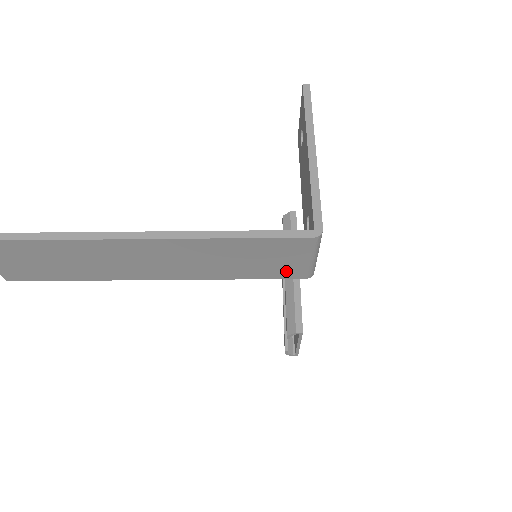
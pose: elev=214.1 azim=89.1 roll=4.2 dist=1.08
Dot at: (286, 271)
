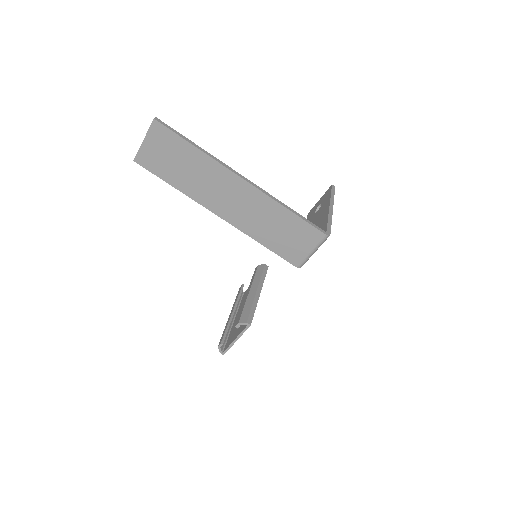
Dot at: (292, 253)
